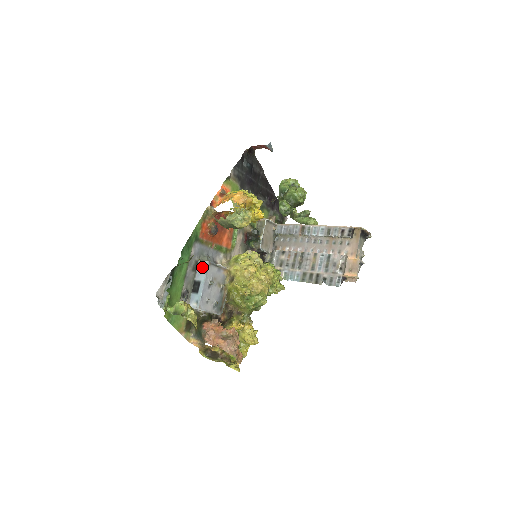
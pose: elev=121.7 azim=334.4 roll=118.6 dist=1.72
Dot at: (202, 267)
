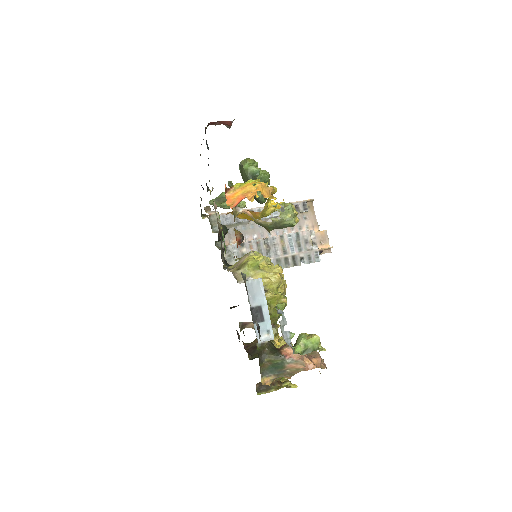
Dot at: (254, 288)
